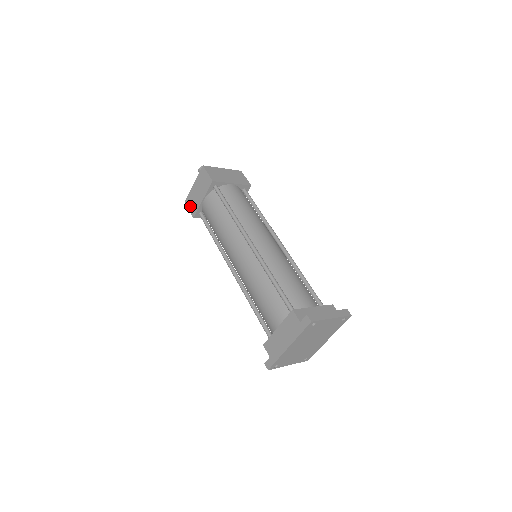
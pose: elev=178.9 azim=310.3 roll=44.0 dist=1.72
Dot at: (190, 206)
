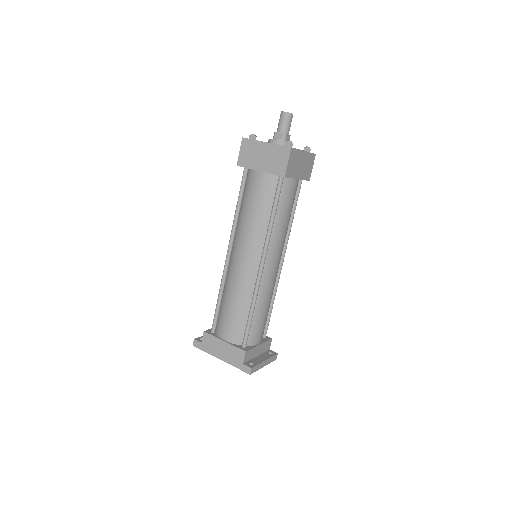
Dot at: (244, 152)
